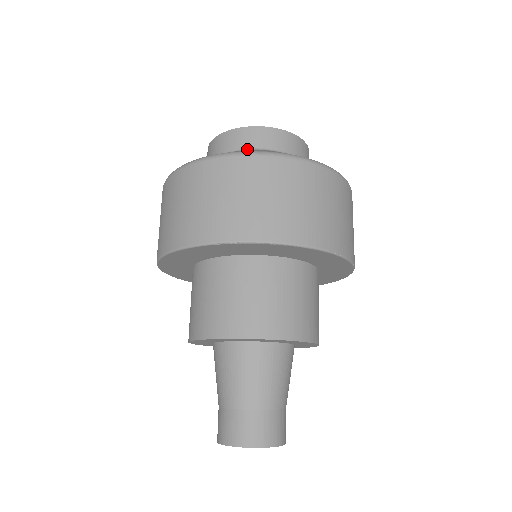
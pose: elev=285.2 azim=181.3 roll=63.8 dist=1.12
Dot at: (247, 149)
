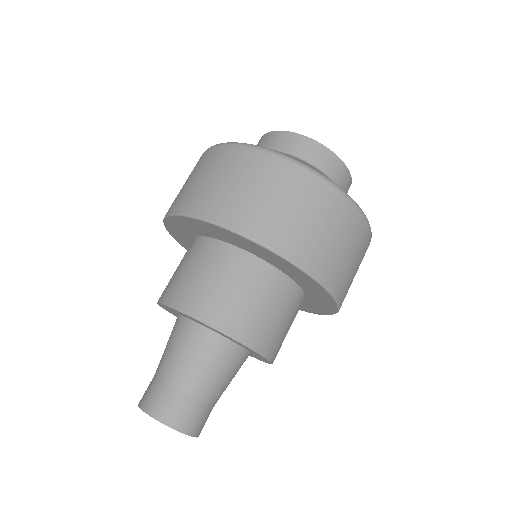
Dot at: (292, 155)
